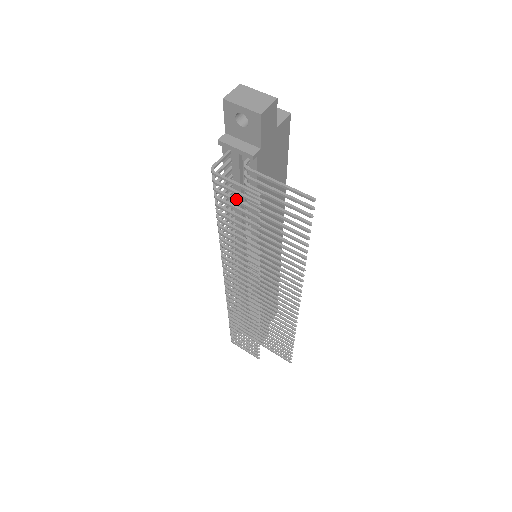
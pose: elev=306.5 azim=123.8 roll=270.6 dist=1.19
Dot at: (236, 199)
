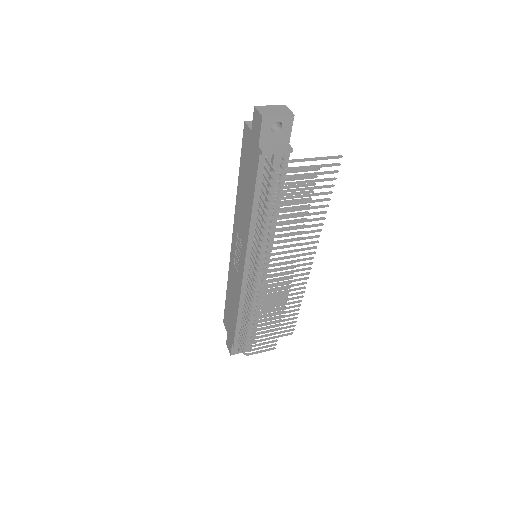
Dot at: (296, 185)
